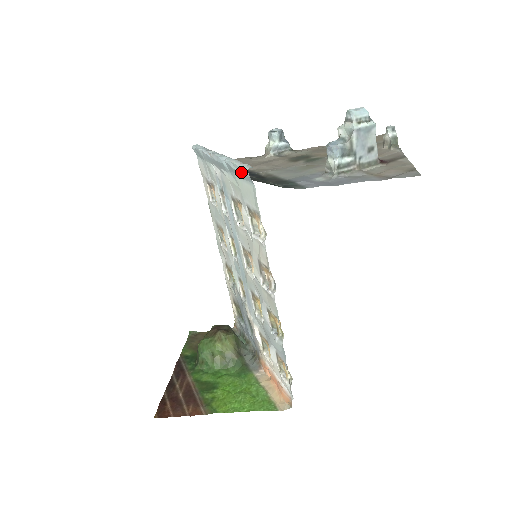
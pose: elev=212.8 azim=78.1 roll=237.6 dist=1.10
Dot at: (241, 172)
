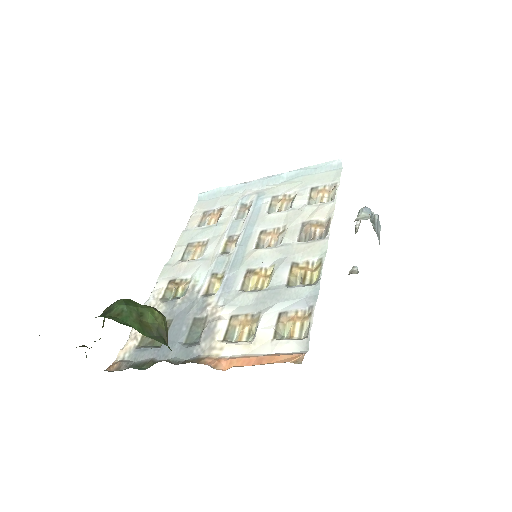
Dot at: (324, 165)
